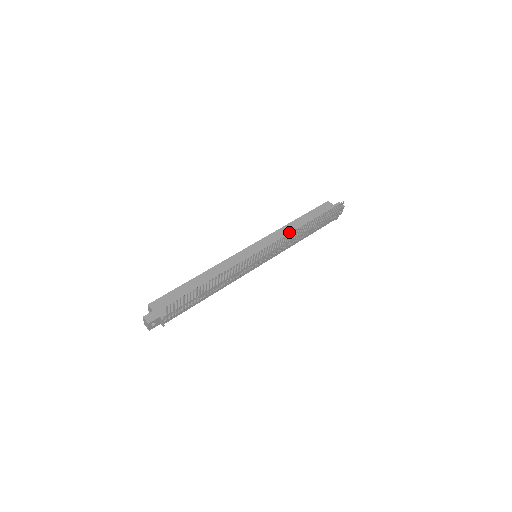
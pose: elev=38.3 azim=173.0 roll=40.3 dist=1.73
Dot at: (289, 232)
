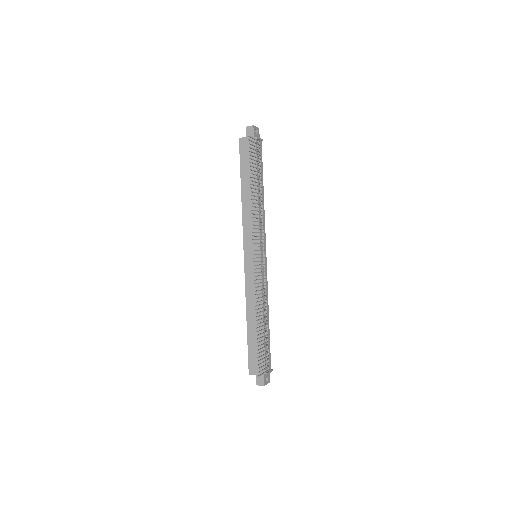
Dot at: (250, 208)
